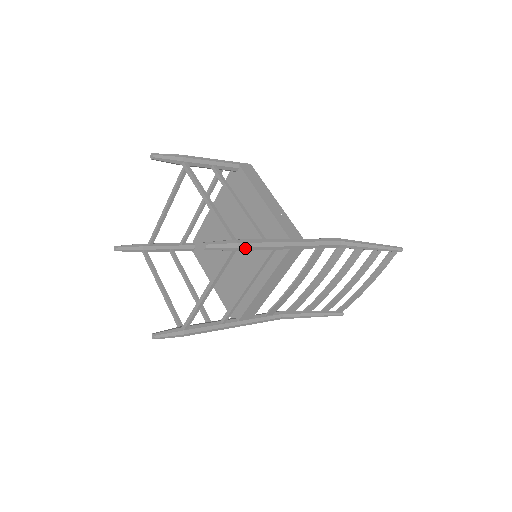
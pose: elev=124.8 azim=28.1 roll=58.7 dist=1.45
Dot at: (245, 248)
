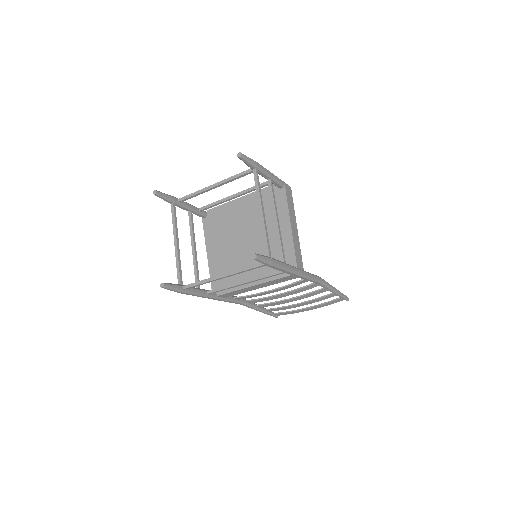
Dot at: (274, 267)
